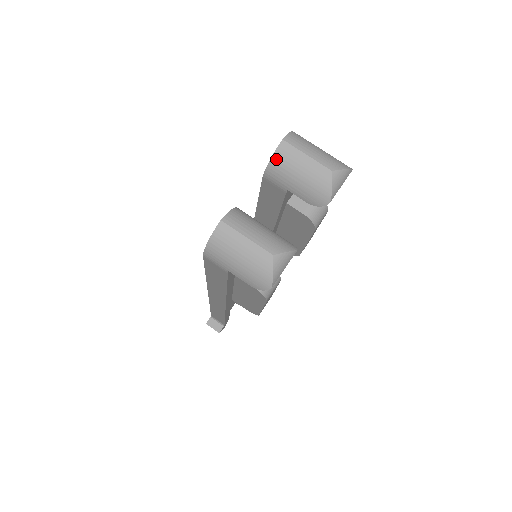
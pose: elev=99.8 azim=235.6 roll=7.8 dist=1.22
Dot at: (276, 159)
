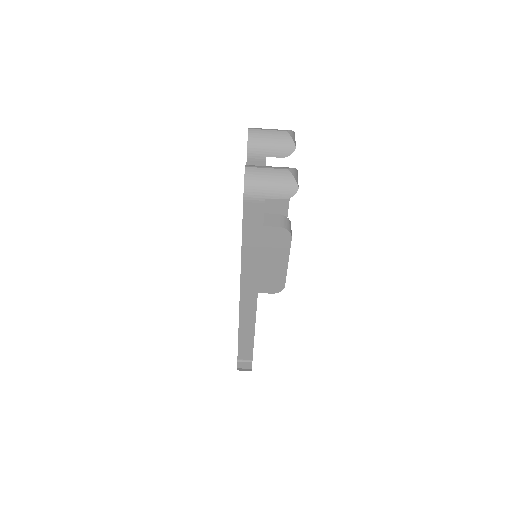
Dot at: (251, 140)
